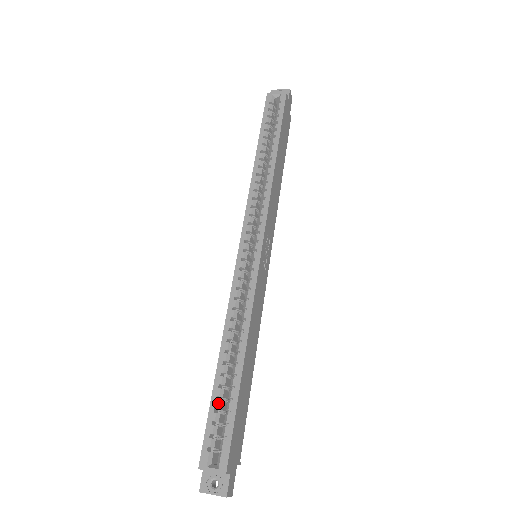
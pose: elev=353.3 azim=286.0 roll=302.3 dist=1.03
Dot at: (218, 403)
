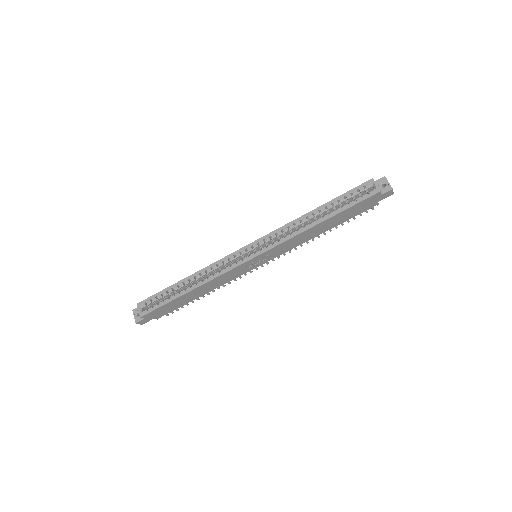
Dot at: (165, 293)
